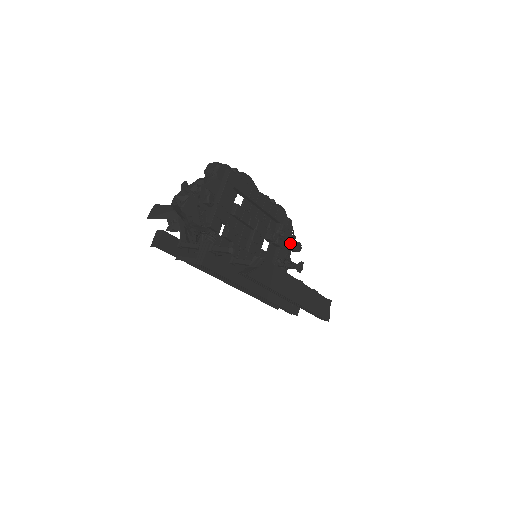
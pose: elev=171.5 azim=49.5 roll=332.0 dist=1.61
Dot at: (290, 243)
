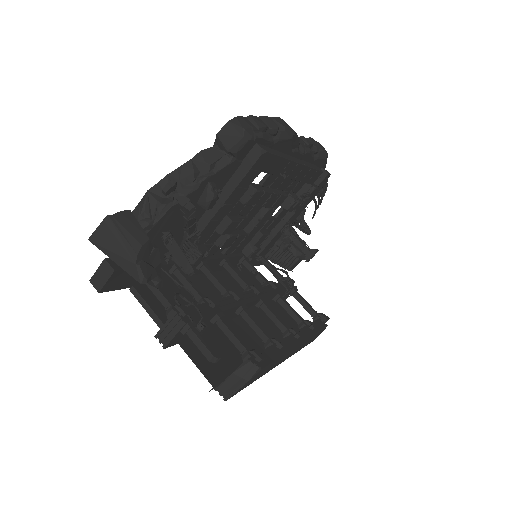
Dot at: occluded
